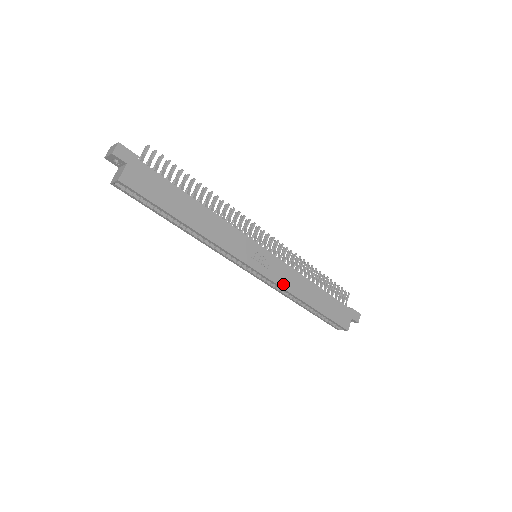
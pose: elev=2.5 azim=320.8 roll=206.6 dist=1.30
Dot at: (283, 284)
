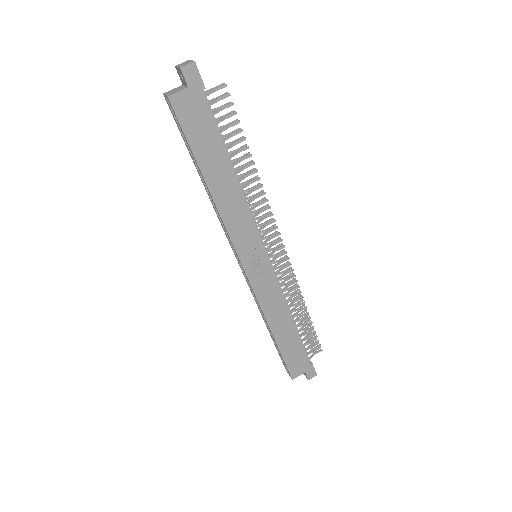
Dot at: (261, 298)
